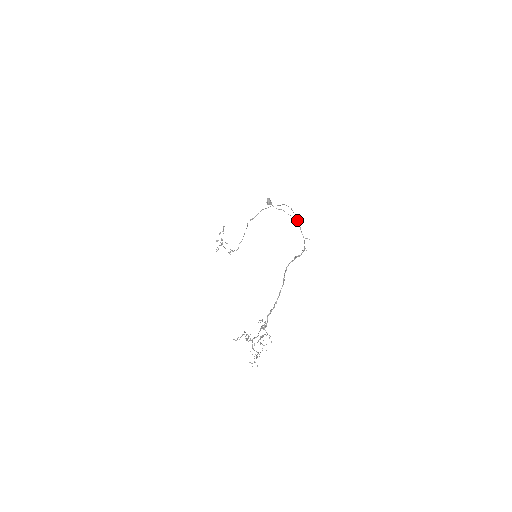
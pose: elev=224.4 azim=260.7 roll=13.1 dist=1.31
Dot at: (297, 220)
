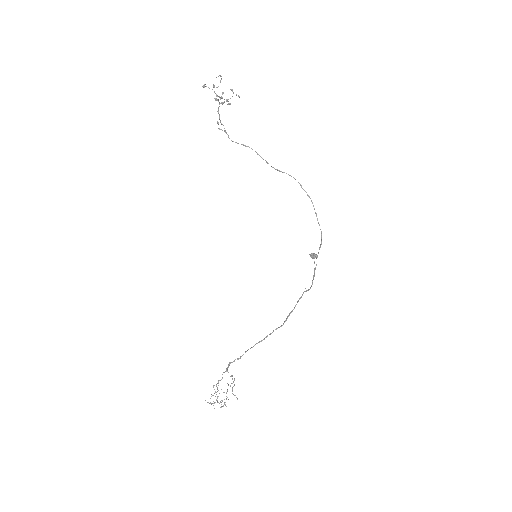
Dot at: occluded
